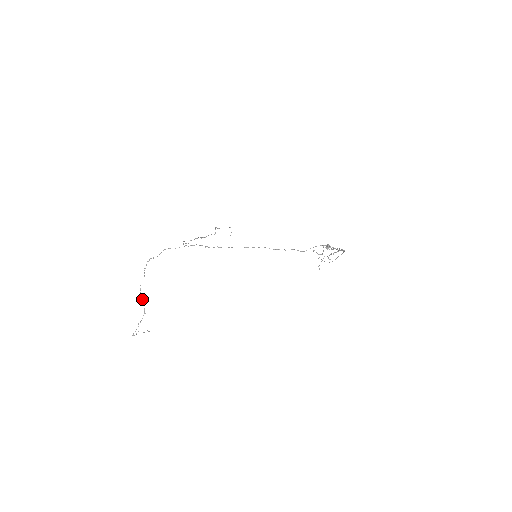
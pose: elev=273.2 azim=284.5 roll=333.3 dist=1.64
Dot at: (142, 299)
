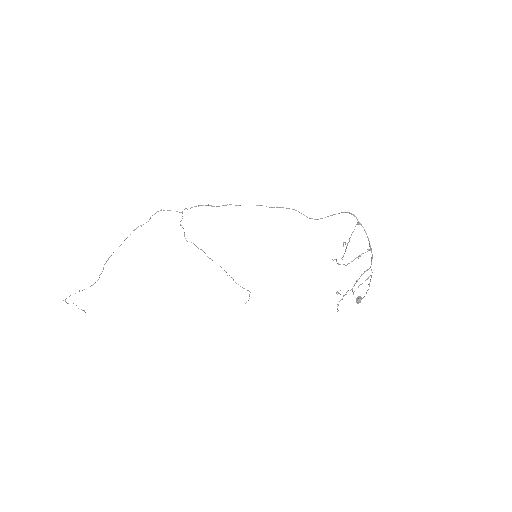
Dot at: occluded
